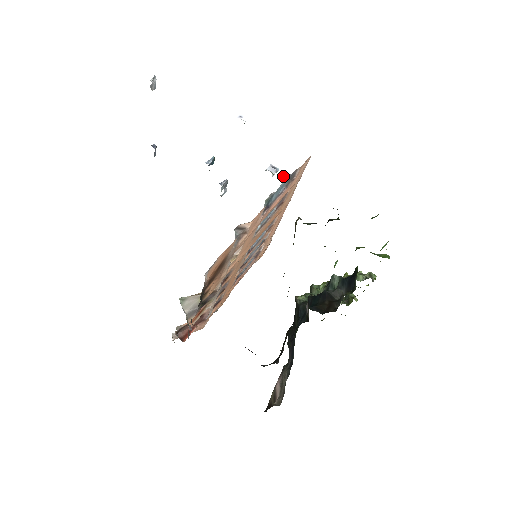
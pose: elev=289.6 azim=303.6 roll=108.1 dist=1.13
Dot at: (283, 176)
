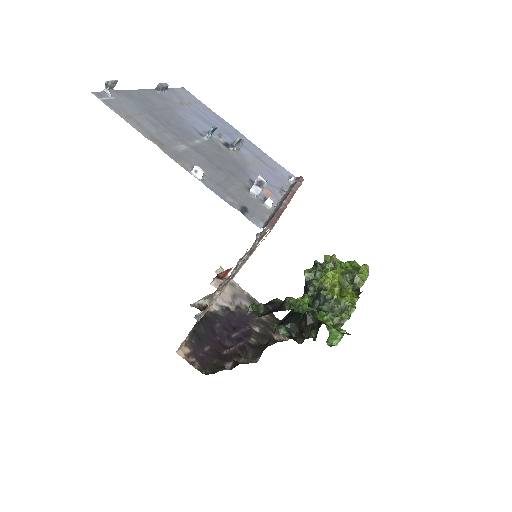
Dot at: (267, 201)
